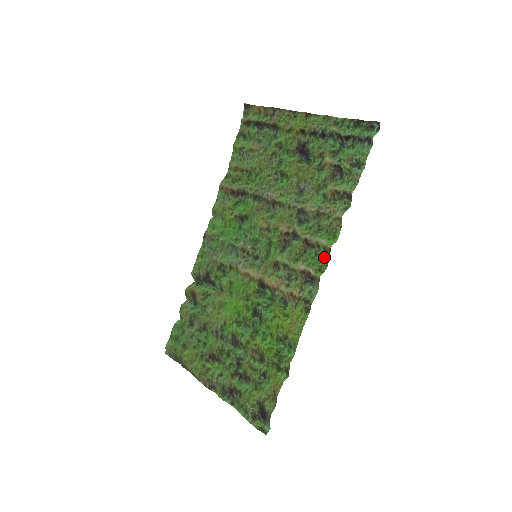
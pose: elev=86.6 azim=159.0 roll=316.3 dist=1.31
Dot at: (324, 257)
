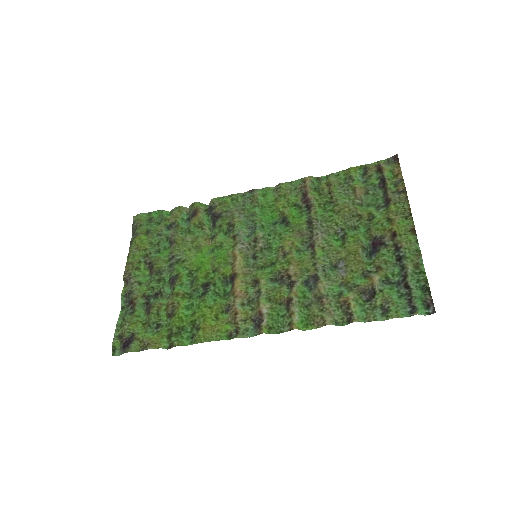
Dot at: (283, 326)
